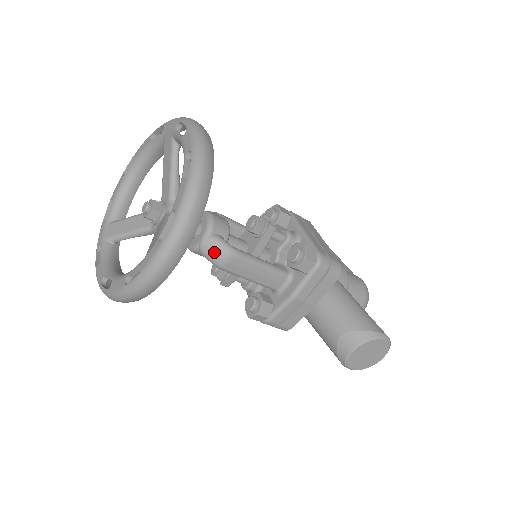
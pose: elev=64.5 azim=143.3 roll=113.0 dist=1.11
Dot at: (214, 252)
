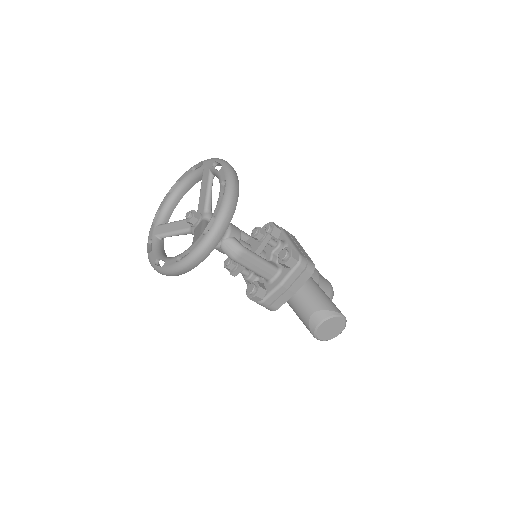
Dot at: (231, 248)
